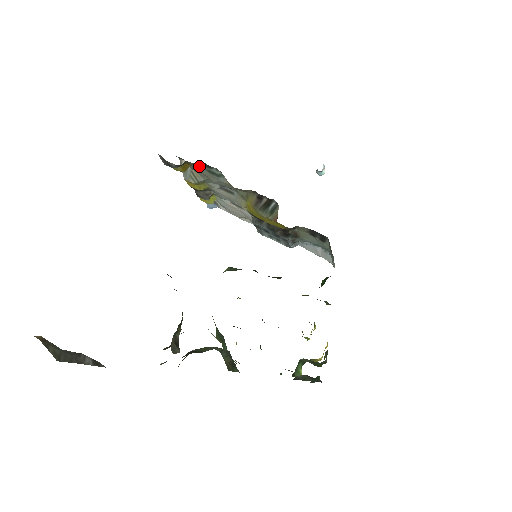
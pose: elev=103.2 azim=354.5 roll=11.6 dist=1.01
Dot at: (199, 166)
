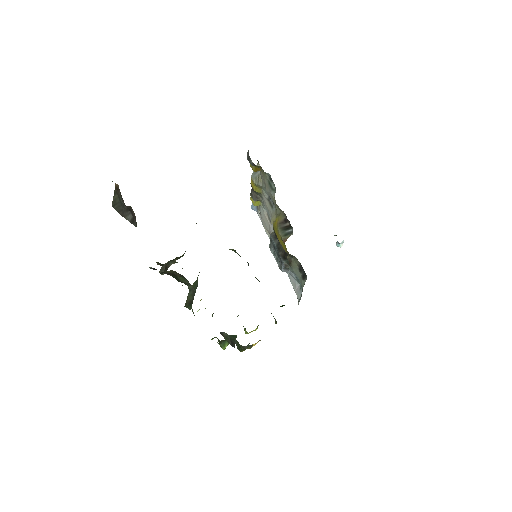
Dot at: (266, 175)
